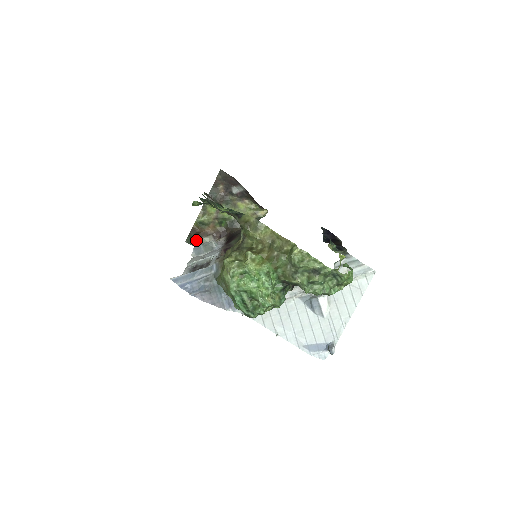
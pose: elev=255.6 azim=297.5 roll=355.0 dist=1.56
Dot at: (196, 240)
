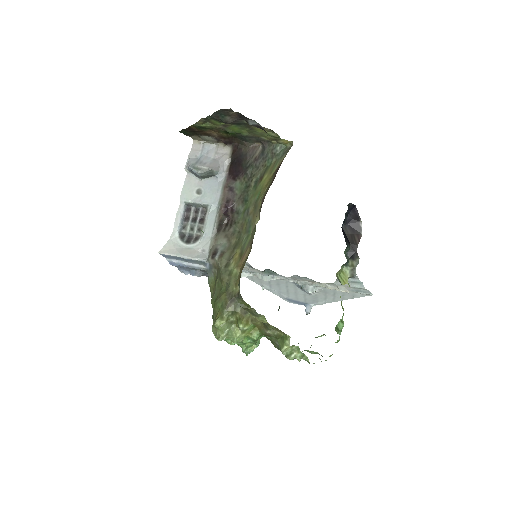
Dot at: (193, 133)
